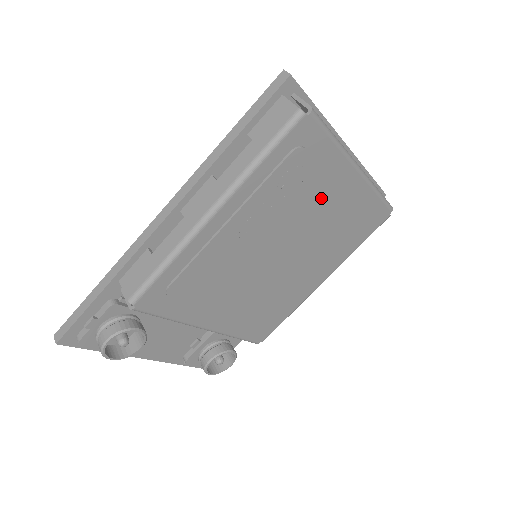
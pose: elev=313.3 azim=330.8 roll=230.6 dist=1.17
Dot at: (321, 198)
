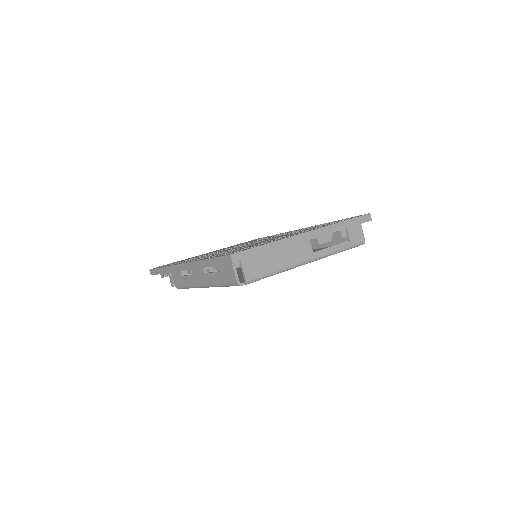
Dot at: occluded
